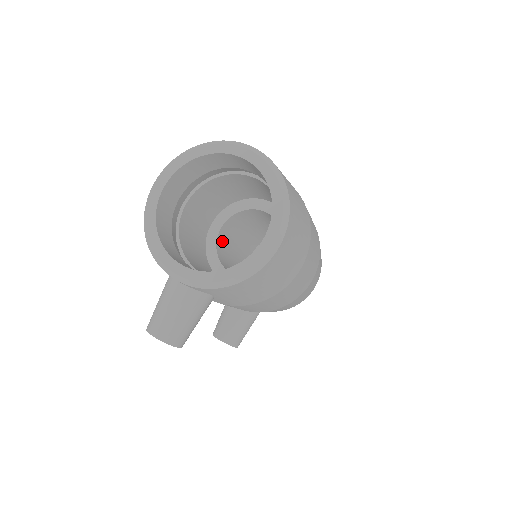
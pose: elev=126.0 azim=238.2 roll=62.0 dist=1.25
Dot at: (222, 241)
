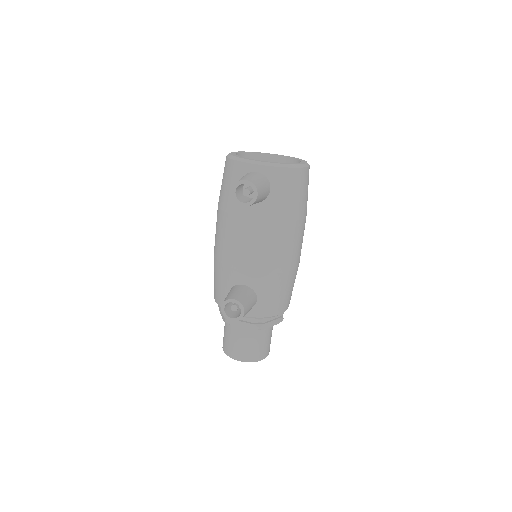
Dot at: occluded
